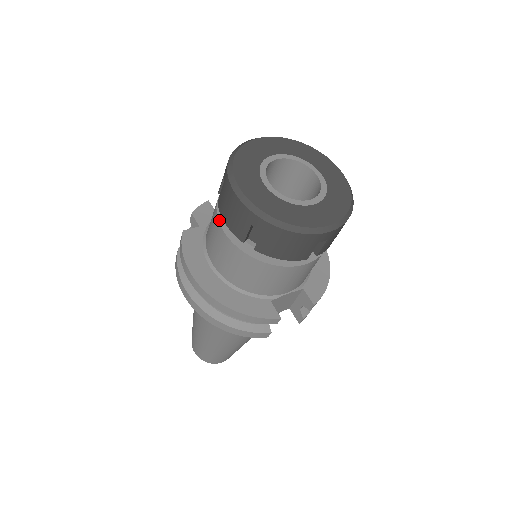
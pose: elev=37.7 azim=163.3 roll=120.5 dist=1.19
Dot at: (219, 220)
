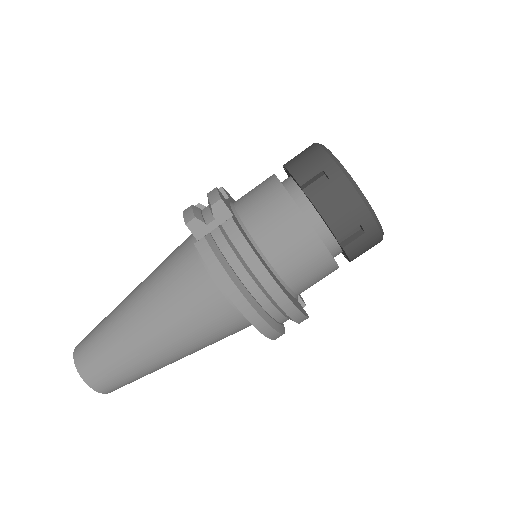
Dot at: occluded
